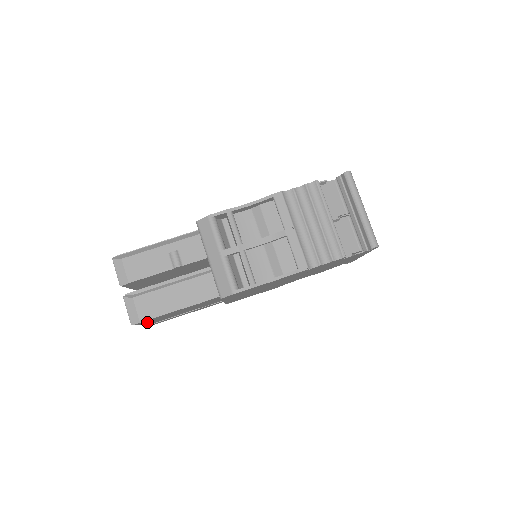
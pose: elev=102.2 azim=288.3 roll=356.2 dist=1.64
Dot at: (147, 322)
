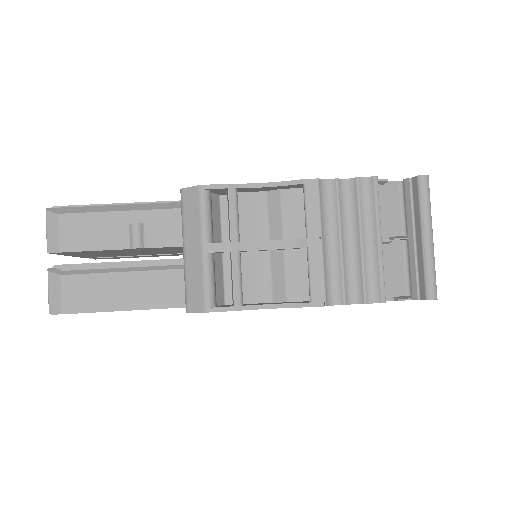
Dot at: occluded
